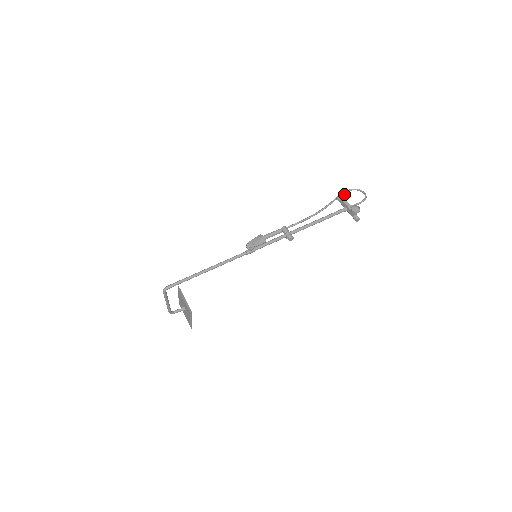
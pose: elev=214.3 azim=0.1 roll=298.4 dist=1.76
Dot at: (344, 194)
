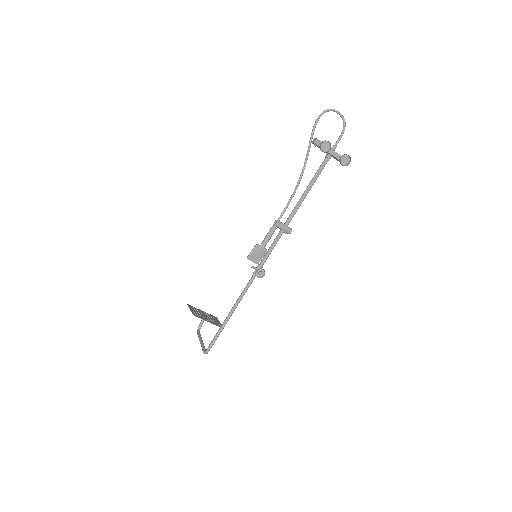
Dot at: (324, 142)
